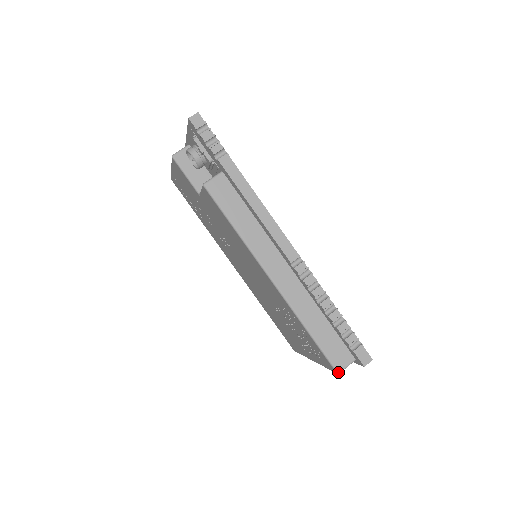
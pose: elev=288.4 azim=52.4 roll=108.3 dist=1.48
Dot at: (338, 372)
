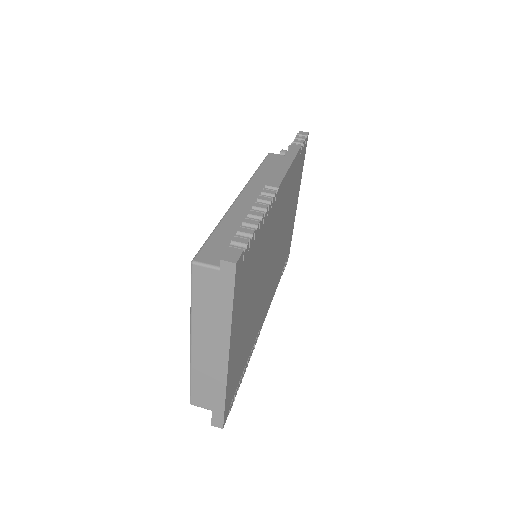
Dot at: (194, 260)
